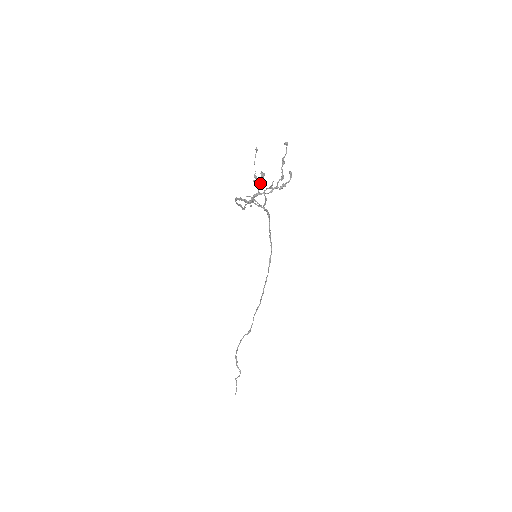
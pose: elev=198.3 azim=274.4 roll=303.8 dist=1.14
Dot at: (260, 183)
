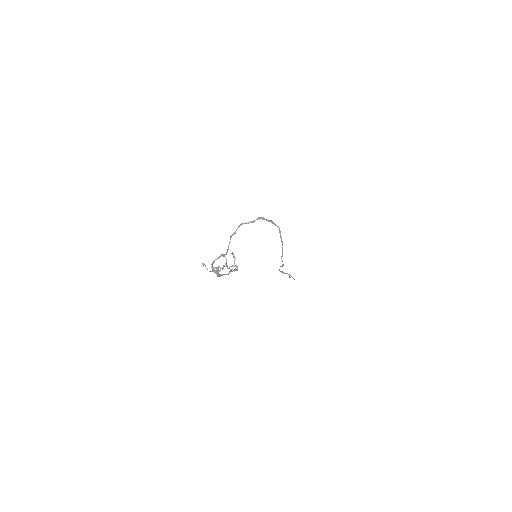
Dot at: (219, 270)
